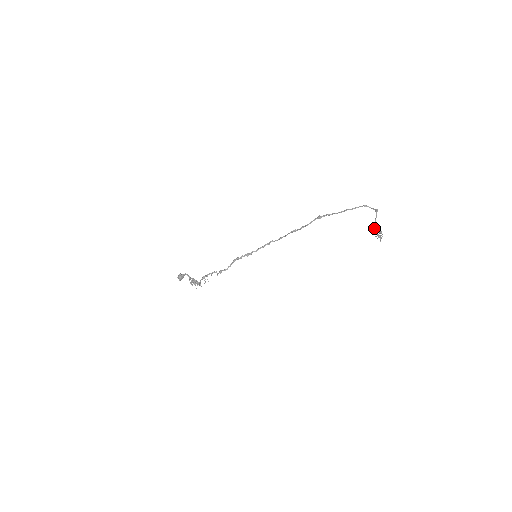
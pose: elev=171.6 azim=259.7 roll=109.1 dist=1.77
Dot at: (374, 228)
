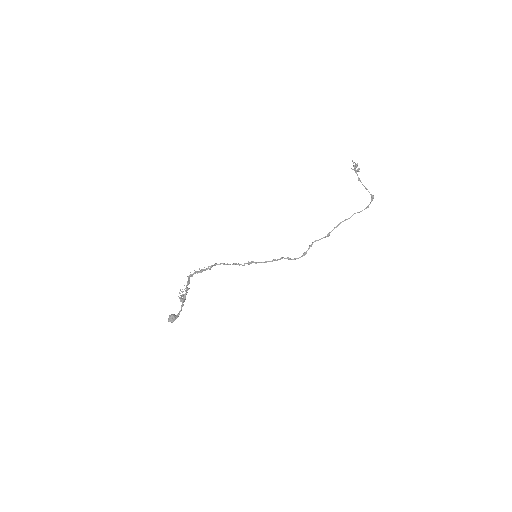
Dot at: (358, 179)
